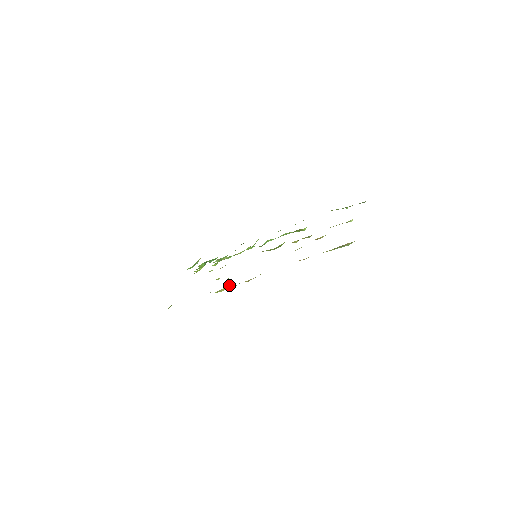
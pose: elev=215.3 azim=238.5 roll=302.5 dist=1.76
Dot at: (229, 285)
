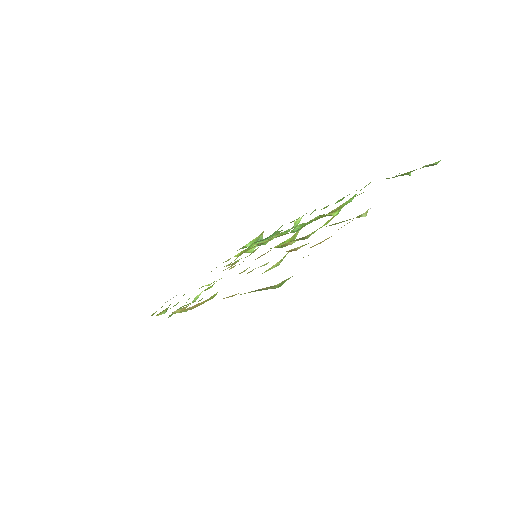
Dot at: occluded
